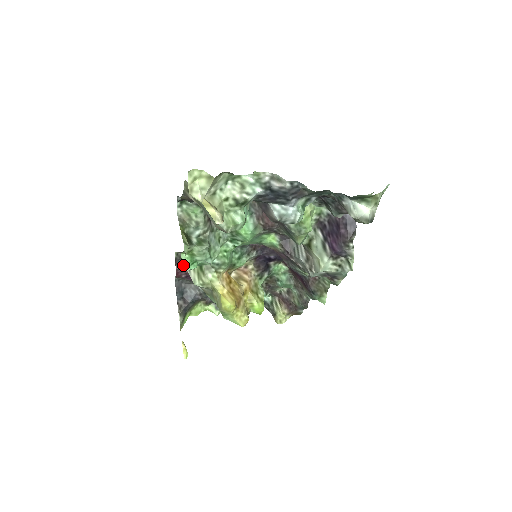
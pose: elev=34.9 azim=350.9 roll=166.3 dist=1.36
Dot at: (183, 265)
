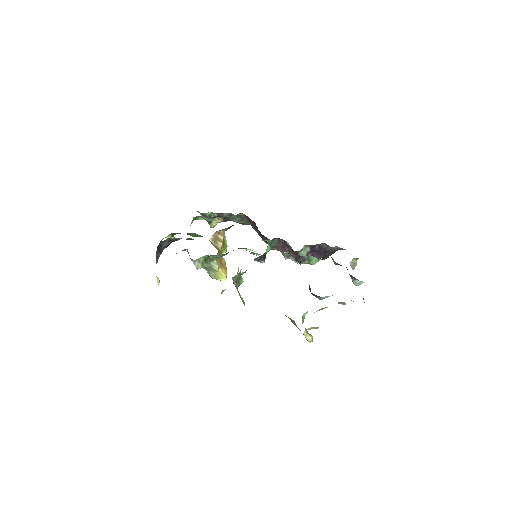
Dot at: occluded
